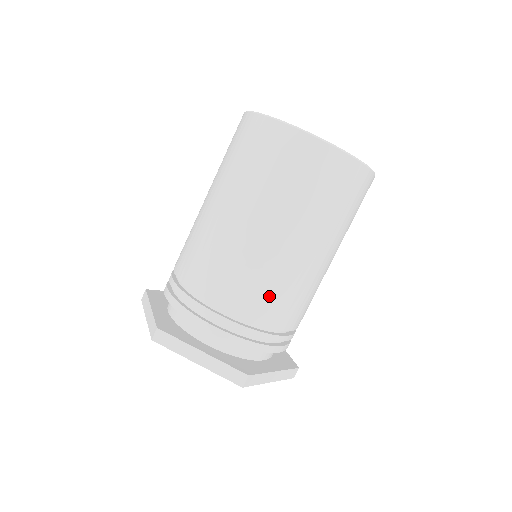
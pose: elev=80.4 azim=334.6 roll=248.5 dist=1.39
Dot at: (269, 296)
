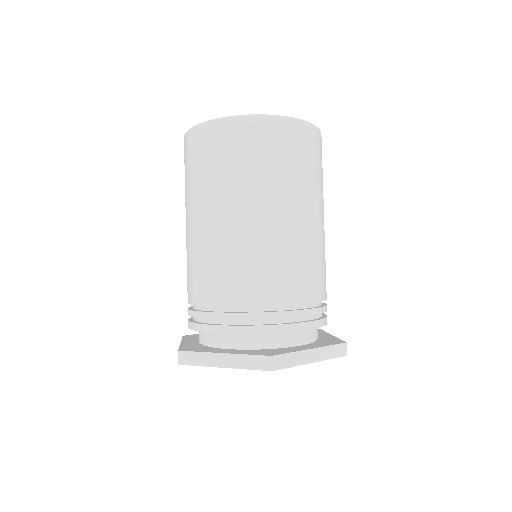
Dot at: (322, 271)
